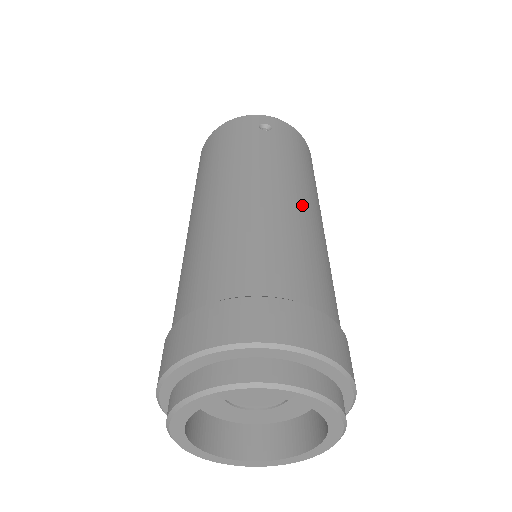
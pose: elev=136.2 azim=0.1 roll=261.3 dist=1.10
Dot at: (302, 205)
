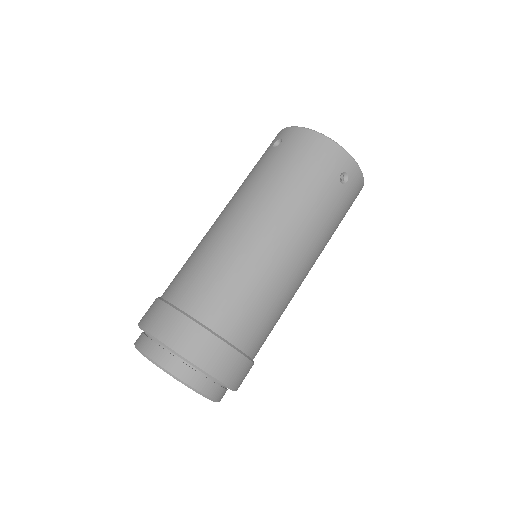
Dot at: (304, 272)
